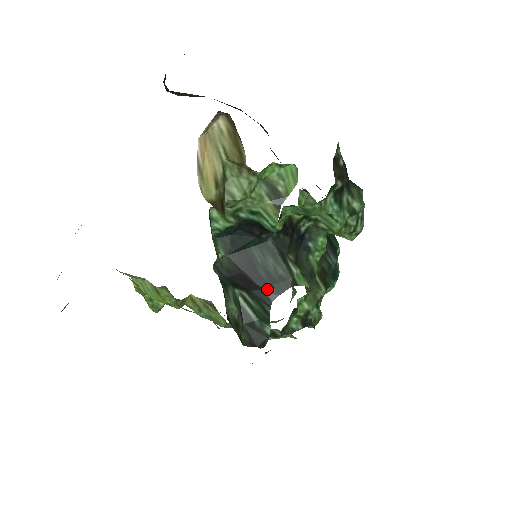
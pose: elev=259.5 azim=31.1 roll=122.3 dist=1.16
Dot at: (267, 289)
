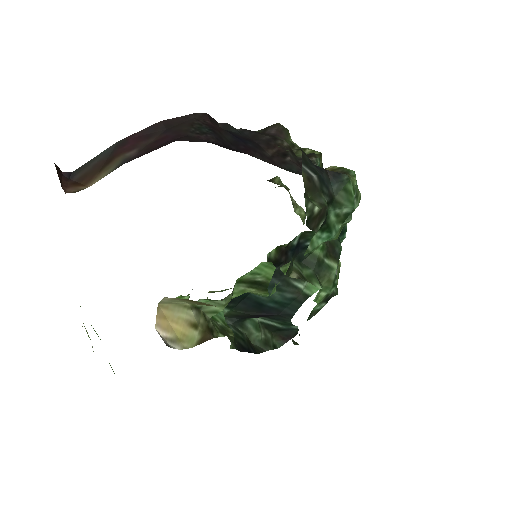
Dot at: (282, 313)
